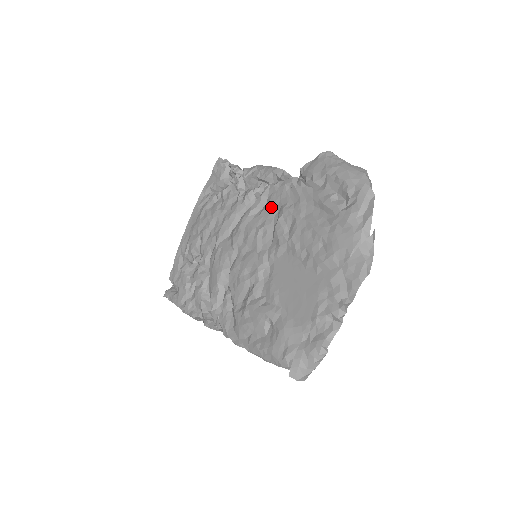
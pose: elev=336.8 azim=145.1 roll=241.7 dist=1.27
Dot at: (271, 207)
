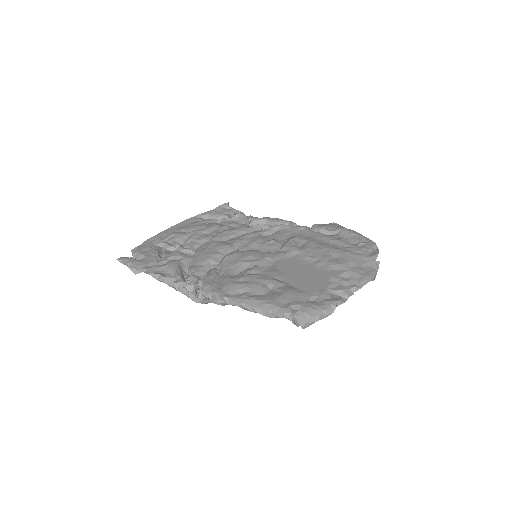
Dot at: (281, 235)
